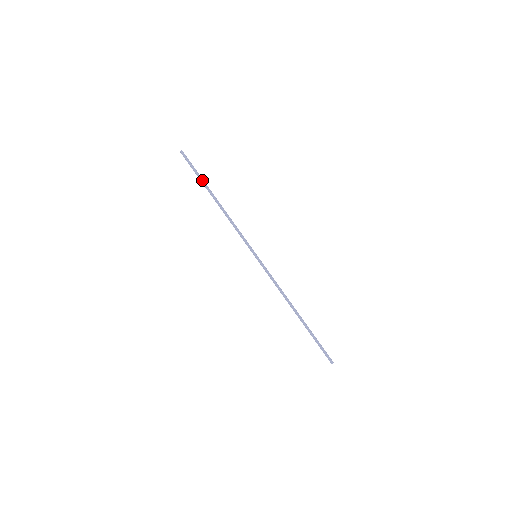
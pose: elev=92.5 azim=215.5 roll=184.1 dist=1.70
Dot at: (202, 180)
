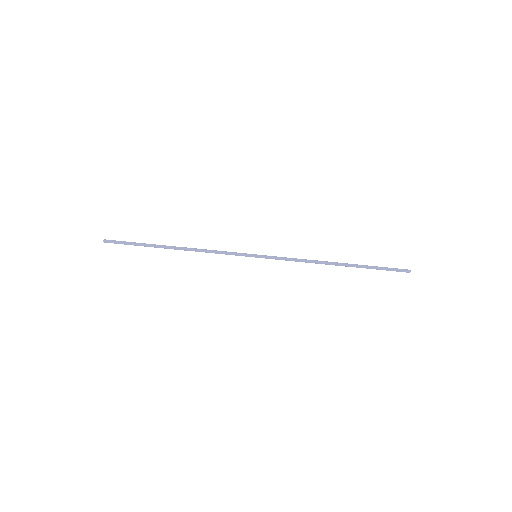
Dot at: (146, 245)
